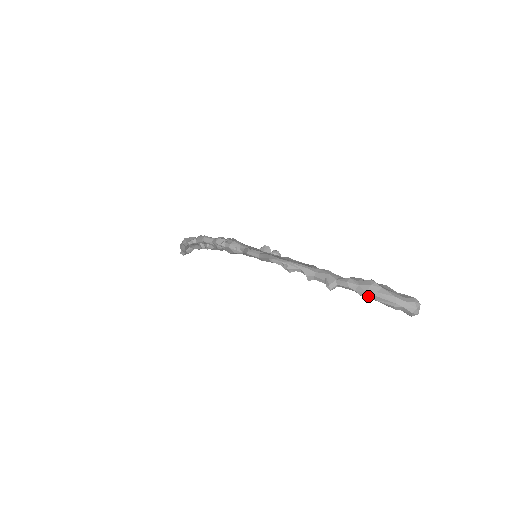
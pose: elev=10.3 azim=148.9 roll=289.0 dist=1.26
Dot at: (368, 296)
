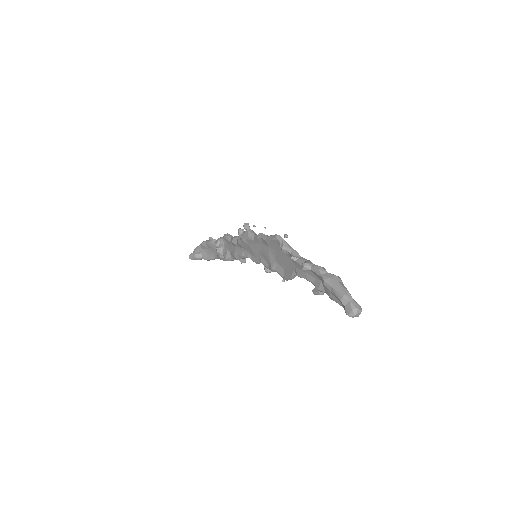
Dot at: (329, 281)
